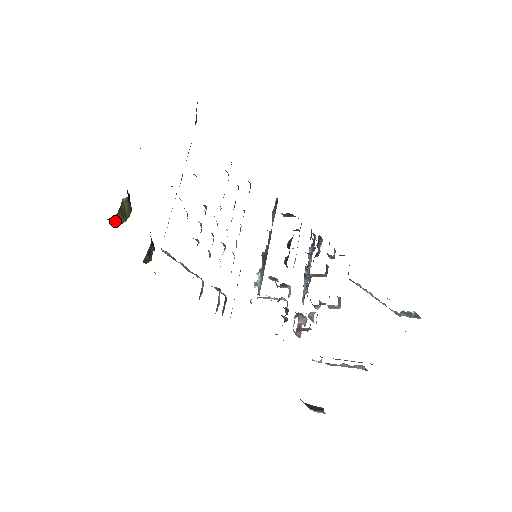
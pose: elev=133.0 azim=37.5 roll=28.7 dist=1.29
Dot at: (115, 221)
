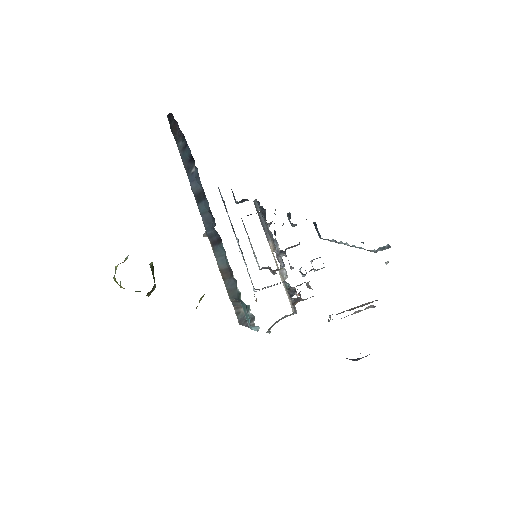
Dot at: occluded
